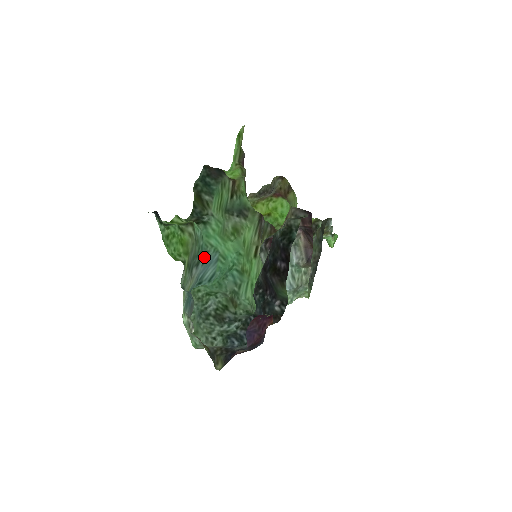
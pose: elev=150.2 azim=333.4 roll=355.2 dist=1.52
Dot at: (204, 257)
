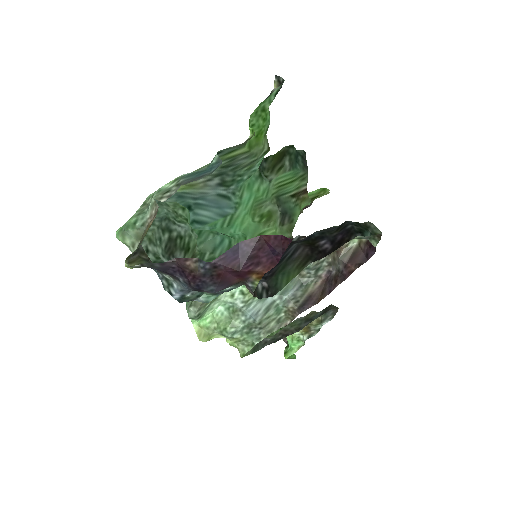
Dot at: (228, 191)
